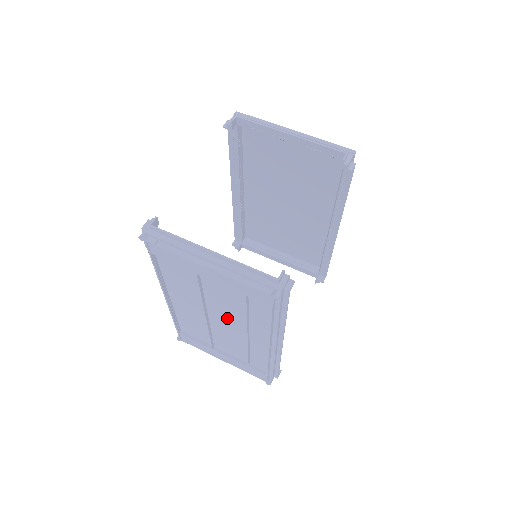
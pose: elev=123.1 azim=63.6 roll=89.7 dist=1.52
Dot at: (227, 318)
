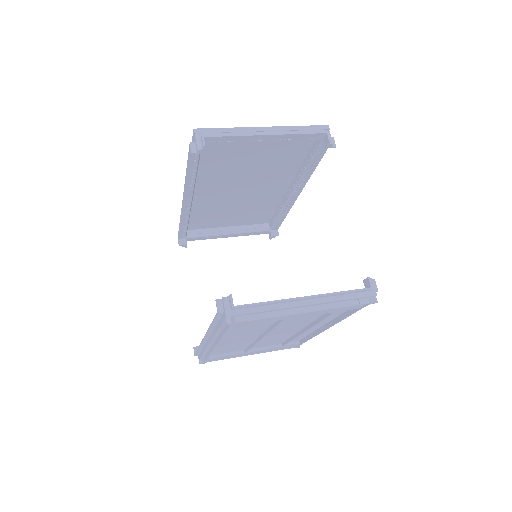
Dot at: (285, 329)
